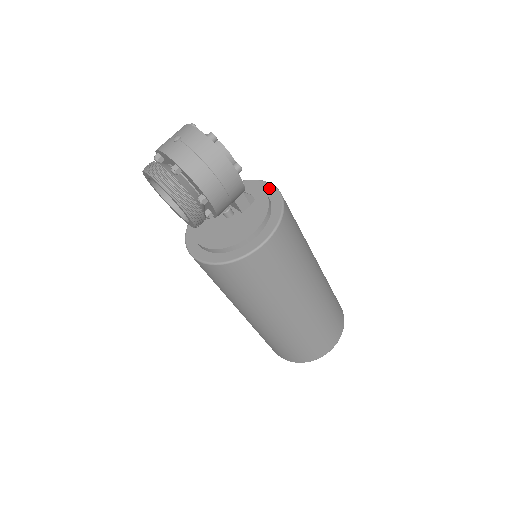
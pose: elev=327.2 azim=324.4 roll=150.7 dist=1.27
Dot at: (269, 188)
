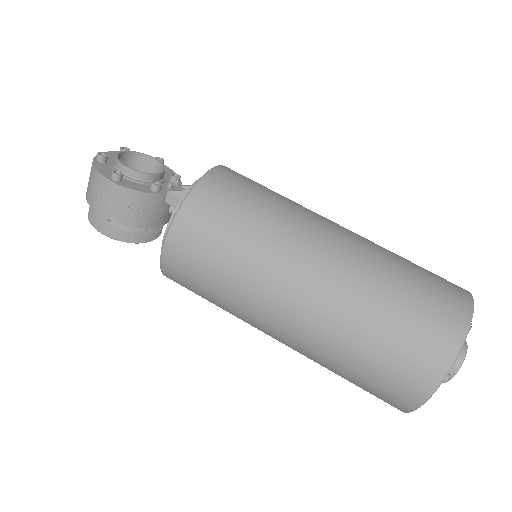
Dot at: occluded
